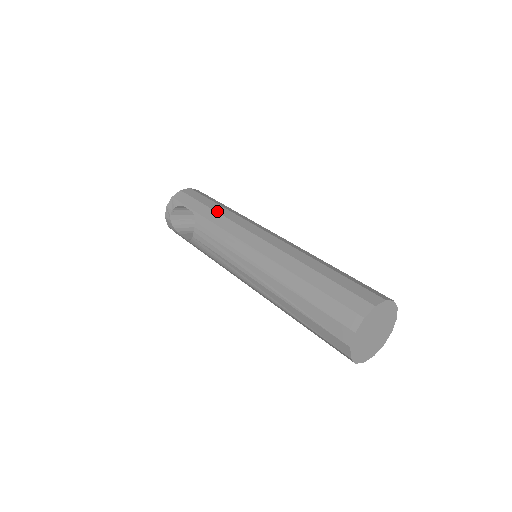
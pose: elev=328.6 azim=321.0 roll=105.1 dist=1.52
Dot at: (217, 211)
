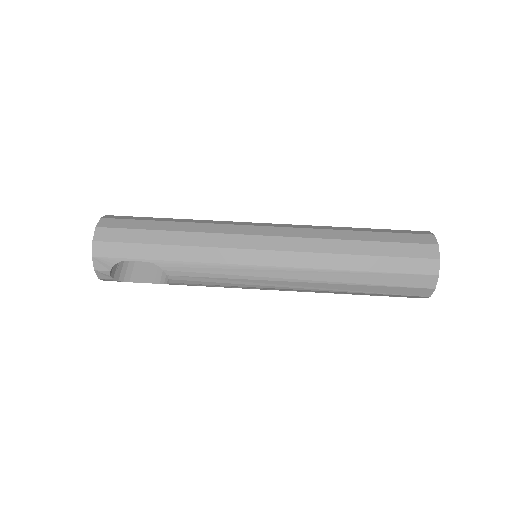
Dot at: (182, 244)
